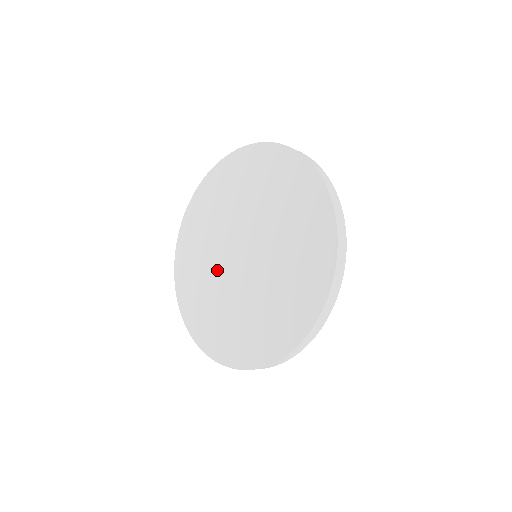
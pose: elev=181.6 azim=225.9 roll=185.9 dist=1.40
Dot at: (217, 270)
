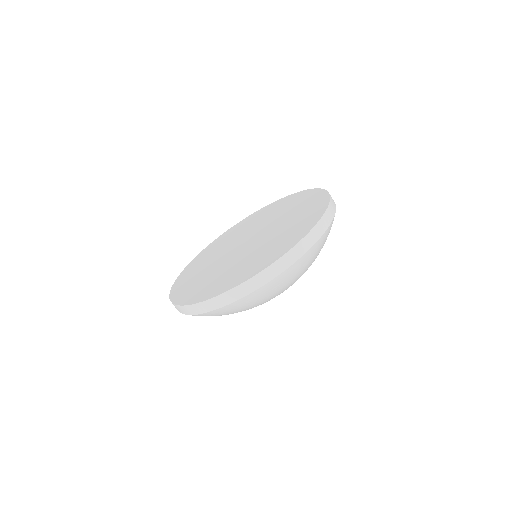
Dot at: (220, 259)
